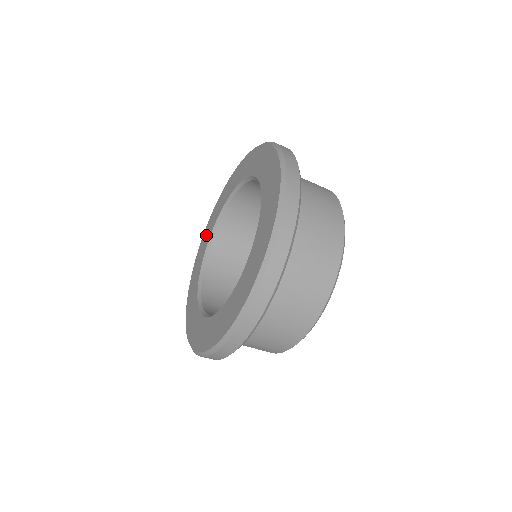
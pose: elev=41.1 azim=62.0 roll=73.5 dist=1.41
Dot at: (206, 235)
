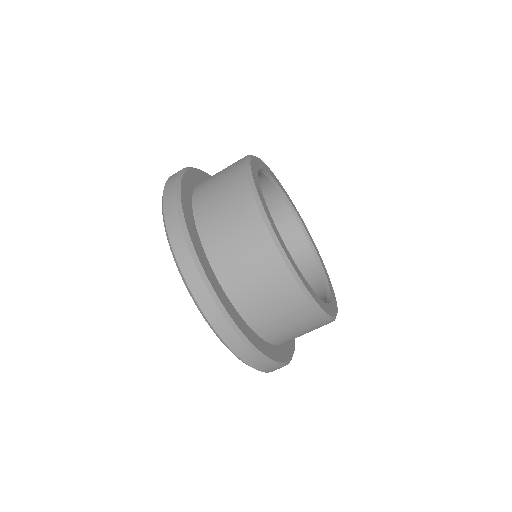
Dot at: occluded
